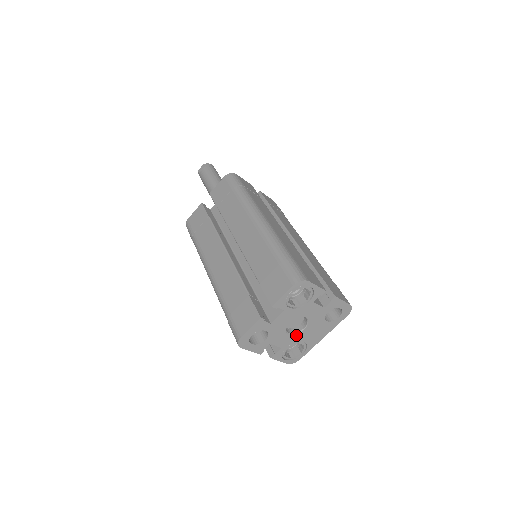
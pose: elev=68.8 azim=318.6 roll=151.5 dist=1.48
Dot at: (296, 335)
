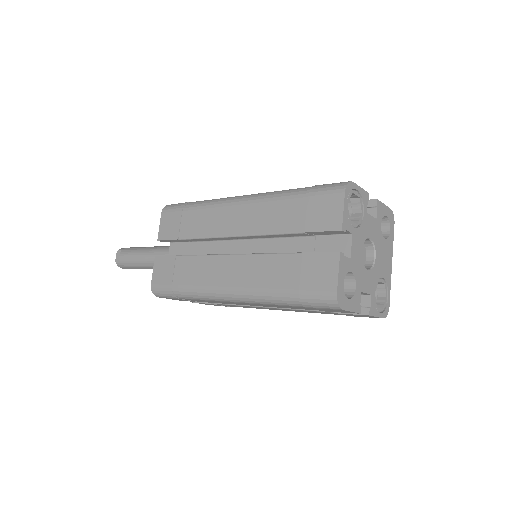
Dot at: (373, 269)
